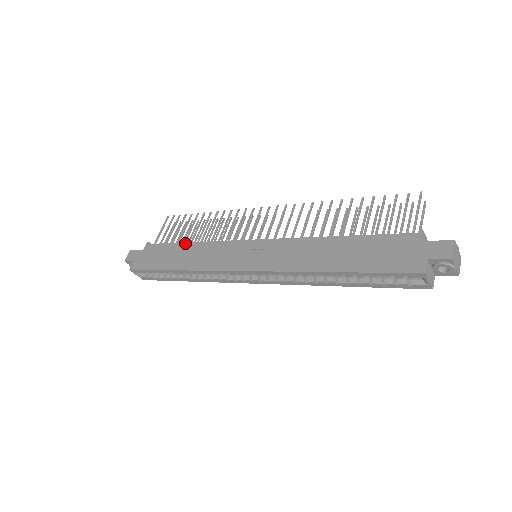
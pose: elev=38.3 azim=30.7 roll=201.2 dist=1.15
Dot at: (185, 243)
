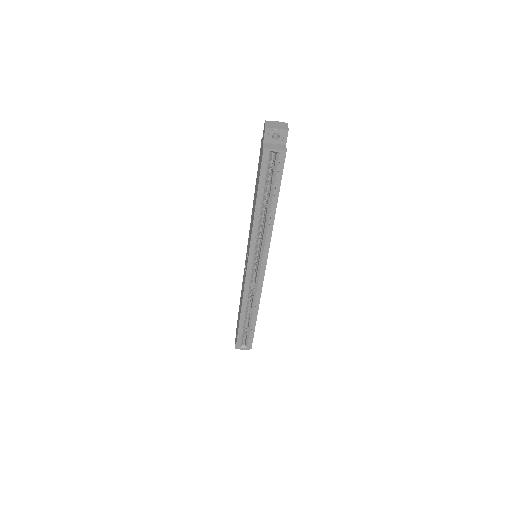
Dot at: (240, 298)
